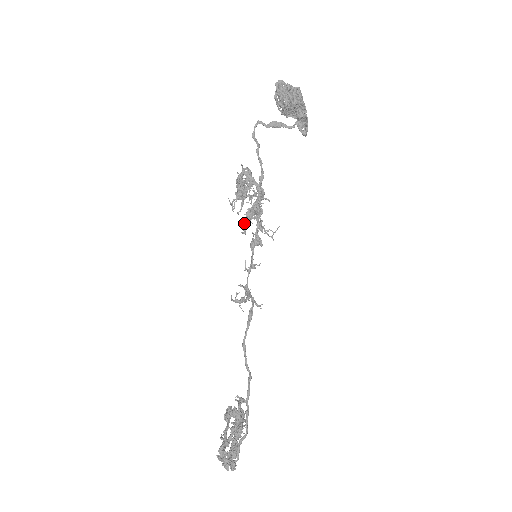
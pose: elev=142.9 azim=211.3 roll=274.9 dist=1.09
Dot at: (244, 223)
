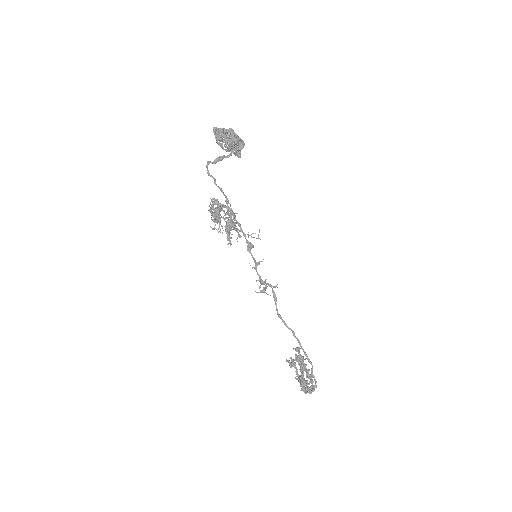
Dot at: (228, 238)
